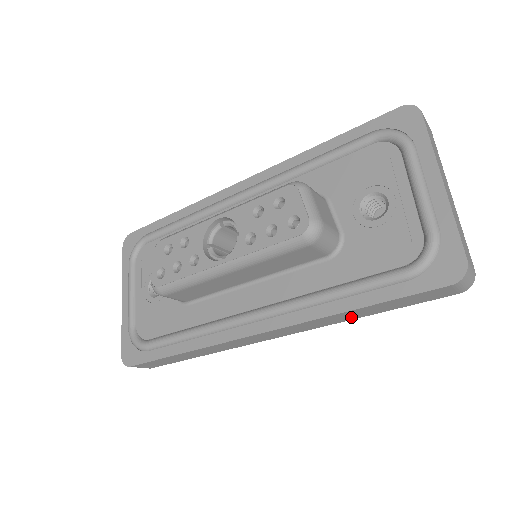
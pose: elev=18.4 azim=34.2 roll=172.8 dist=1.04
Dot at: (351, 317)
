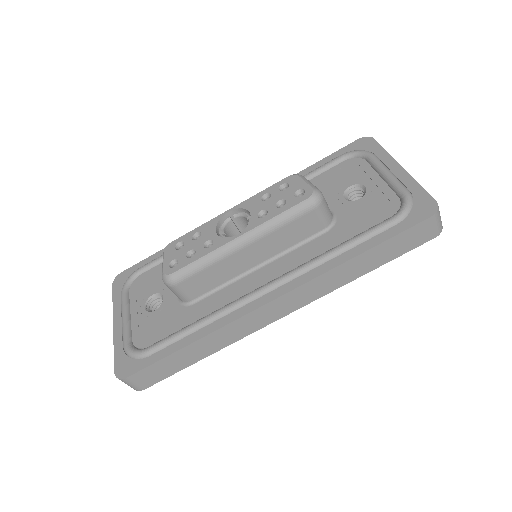
Dot at: (353, 274)
